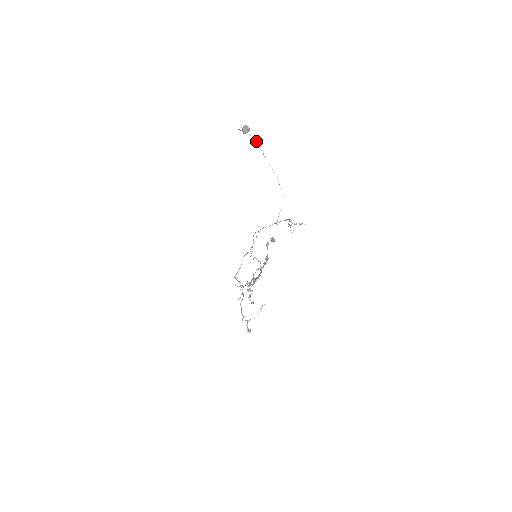
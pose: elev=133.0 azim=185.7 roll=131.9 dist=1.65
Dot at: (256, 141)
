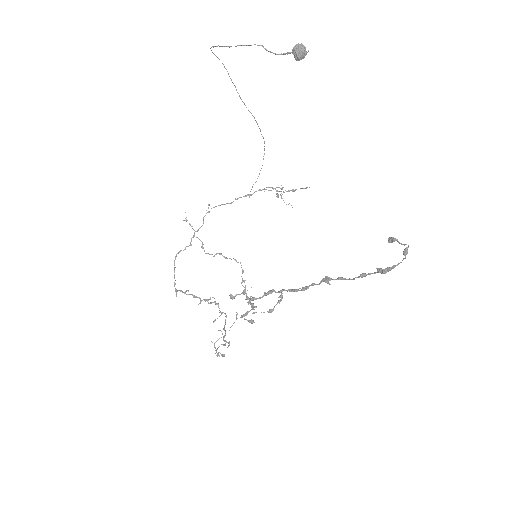
Dot at: occluded
